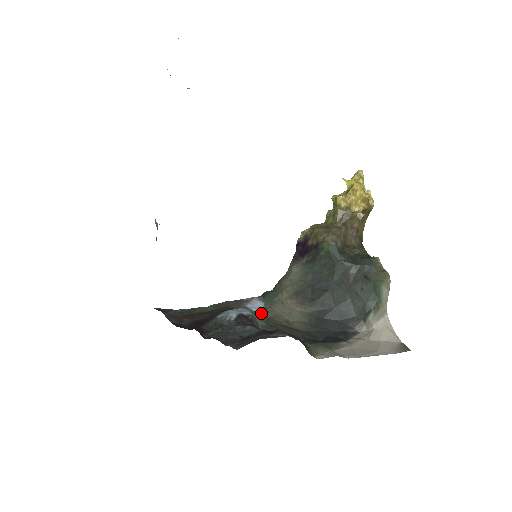
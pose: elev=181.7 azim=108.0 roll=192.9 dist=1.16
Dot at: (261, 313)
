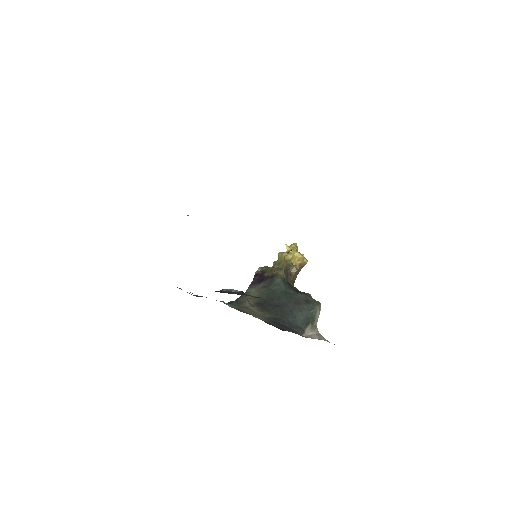
Dot at: (236, 309)
